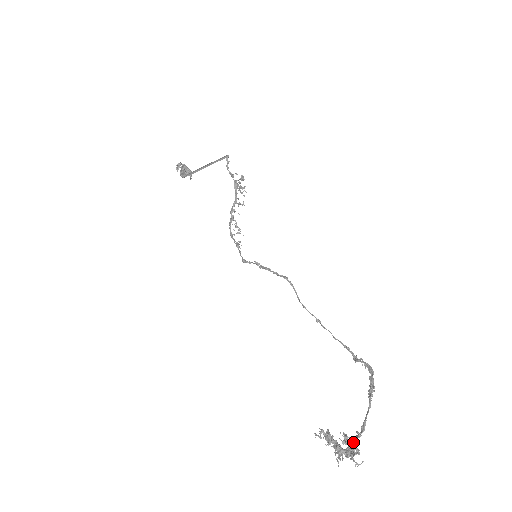
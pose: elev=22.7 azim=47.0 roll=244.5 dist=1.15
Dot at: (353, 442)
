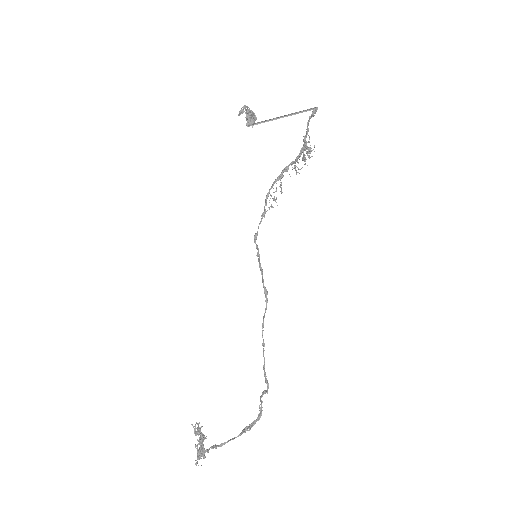
Dot at: (205, 451)
